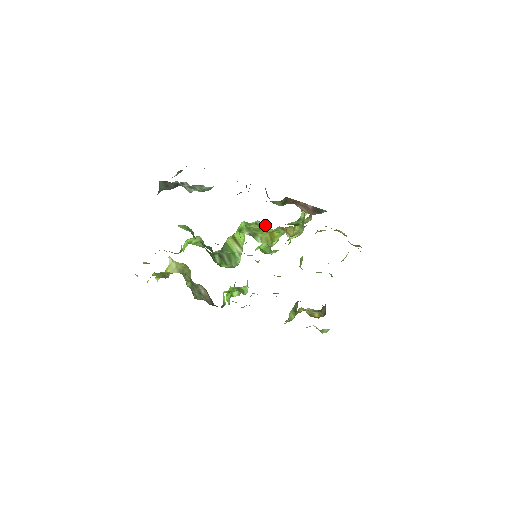
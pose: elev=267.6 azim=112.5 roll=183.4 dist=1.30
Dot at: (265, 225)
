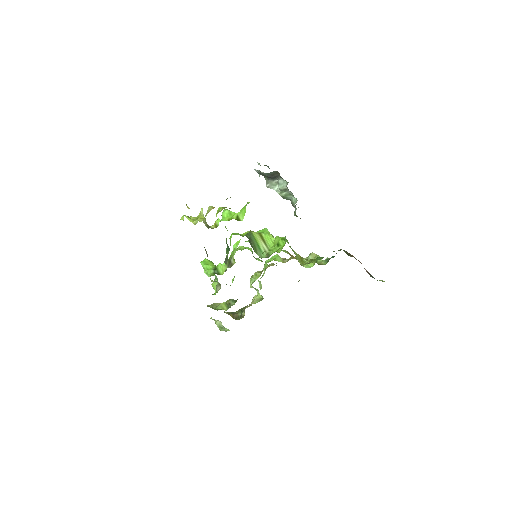
Dot at: occluded
